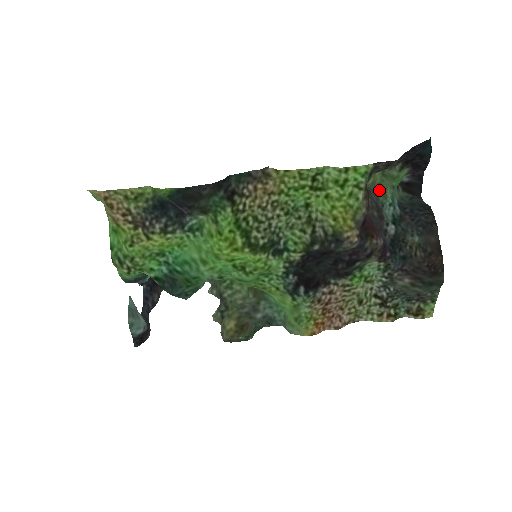
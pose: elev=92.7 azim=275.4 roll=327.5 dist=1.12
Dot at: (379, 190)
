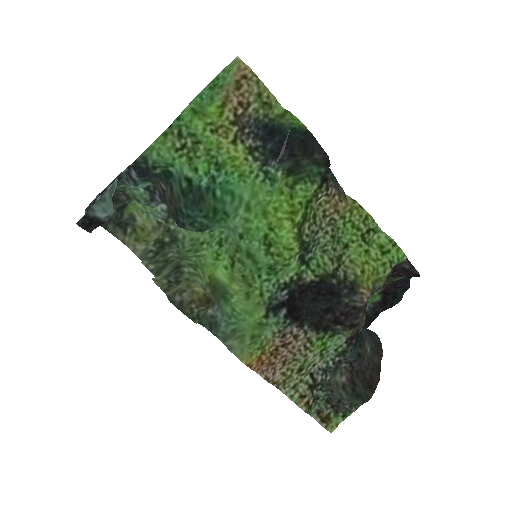
Dot at: occluded
